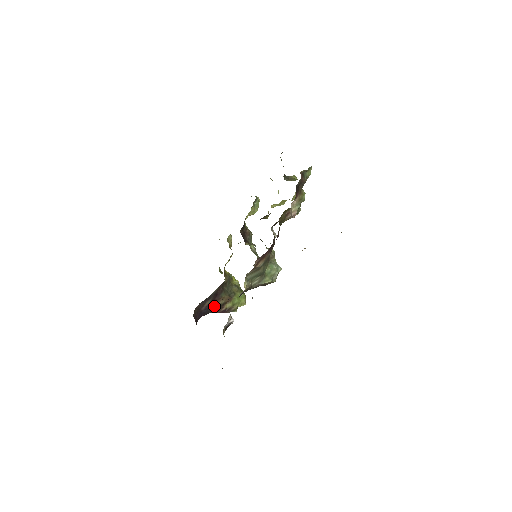
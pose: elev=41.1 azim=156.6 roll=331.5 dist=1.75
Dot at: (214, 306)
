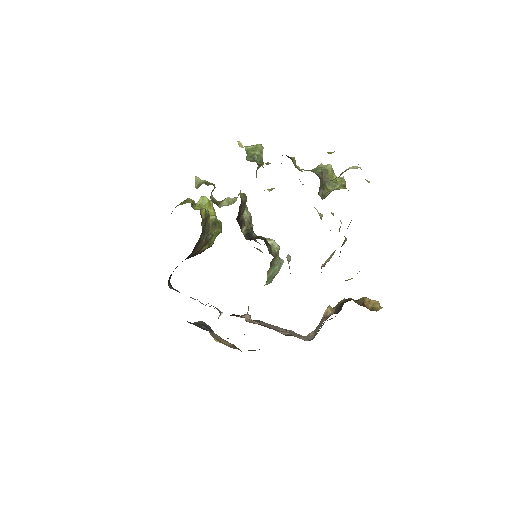
Dot at: (189, 257)
